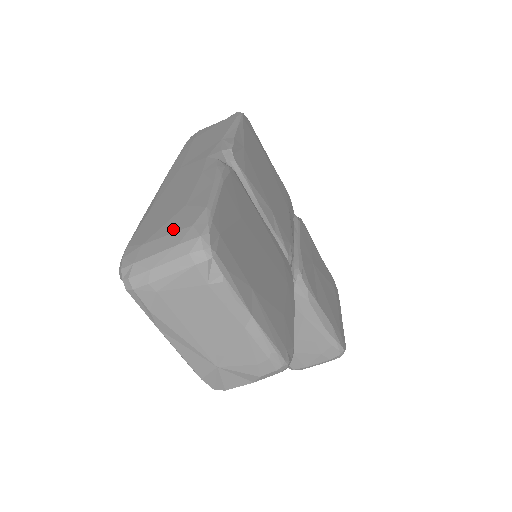
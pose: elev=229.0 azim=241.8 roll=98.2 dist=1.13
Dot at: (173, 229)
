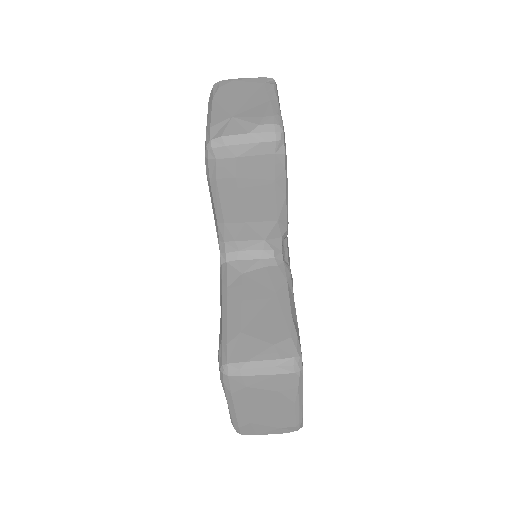
Dot at: occluded
